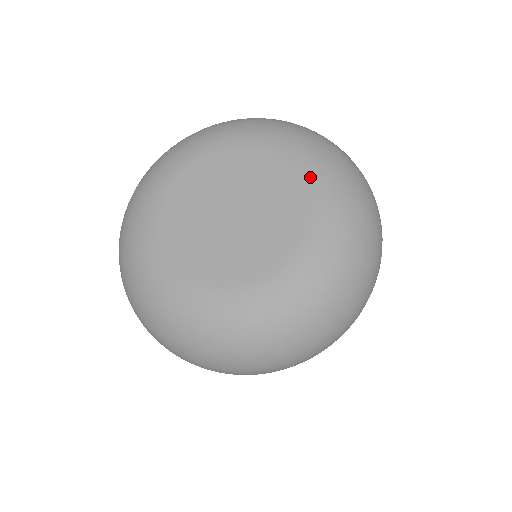
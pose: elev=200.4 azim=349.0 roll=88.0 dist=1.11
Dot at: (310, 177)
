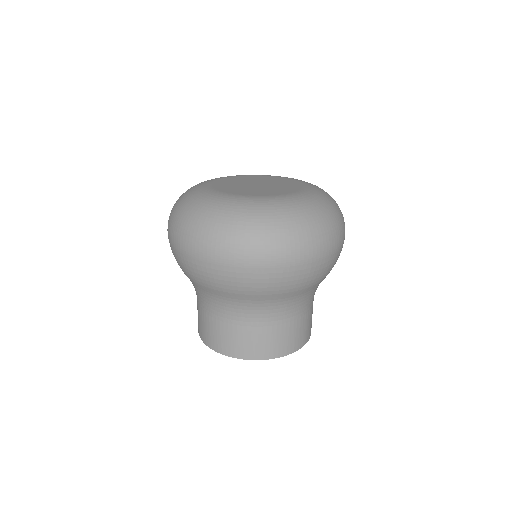
Dot at: (306, 183)
